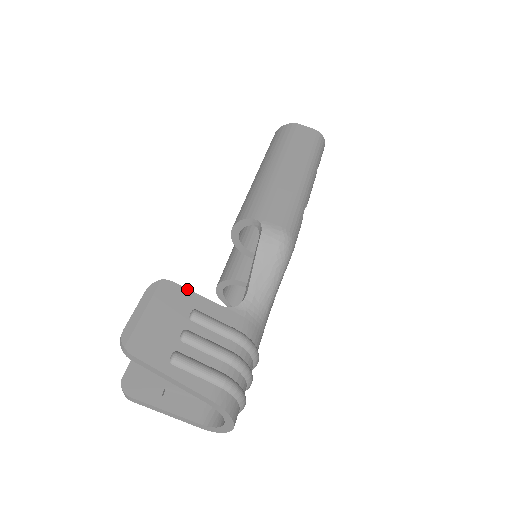
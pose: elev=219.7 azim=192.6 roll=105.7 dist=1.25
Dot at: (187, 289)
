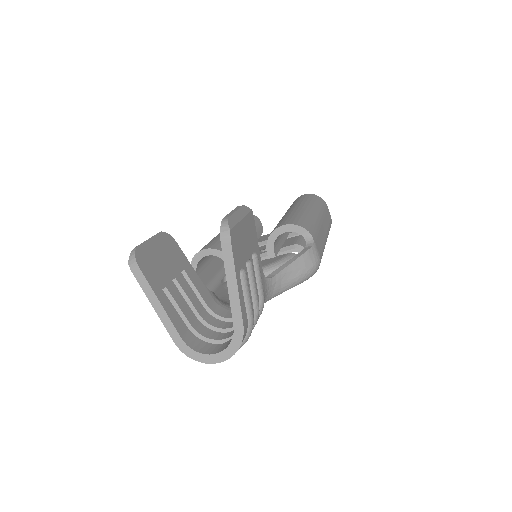
Dot at: occluded
